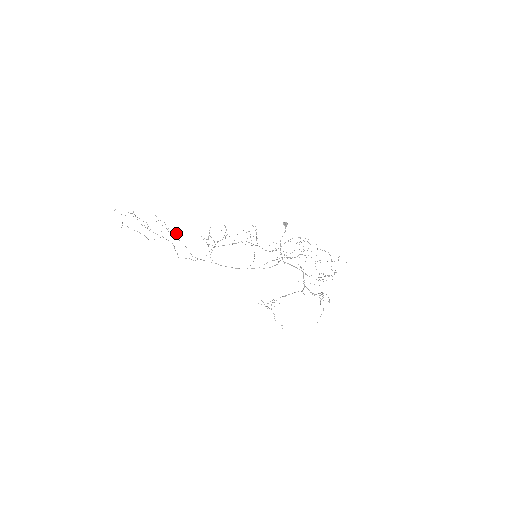
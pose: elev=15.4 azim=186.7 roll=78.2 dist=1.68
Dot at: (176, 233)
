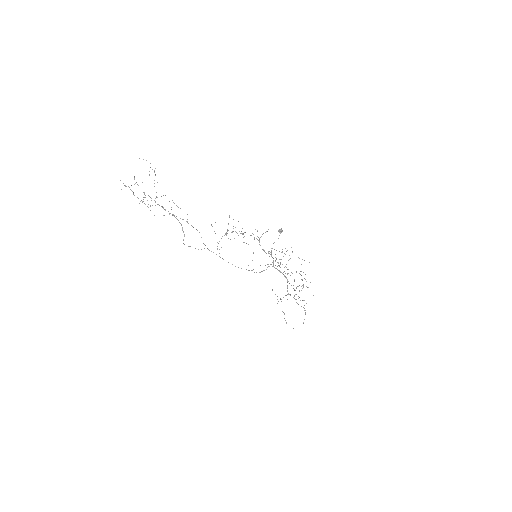
Dot at: occluded
